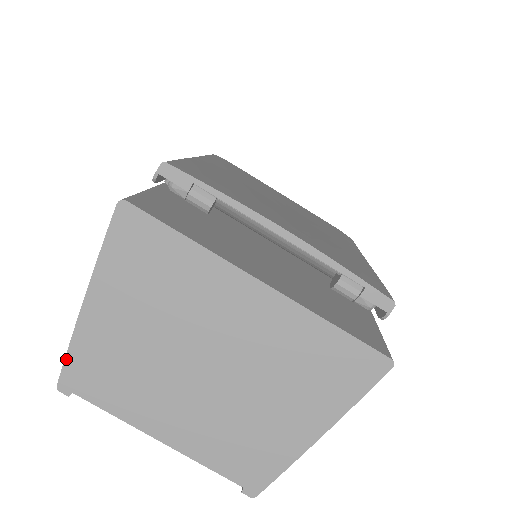
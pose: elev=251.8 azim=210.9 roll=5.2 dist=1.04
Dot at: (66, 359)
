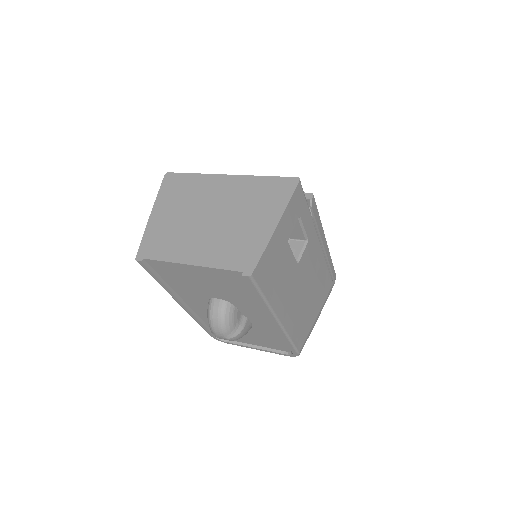
Dot at: (141, 243)
